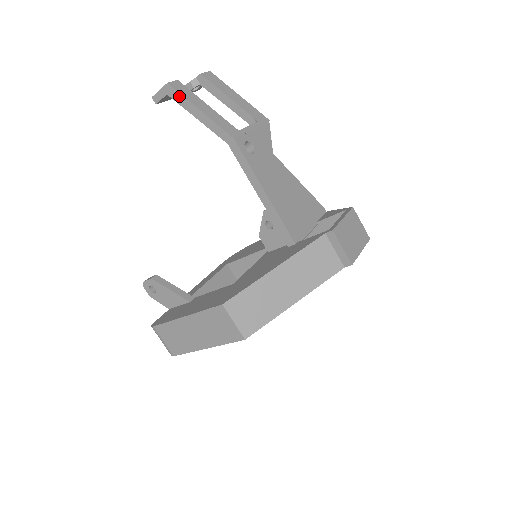
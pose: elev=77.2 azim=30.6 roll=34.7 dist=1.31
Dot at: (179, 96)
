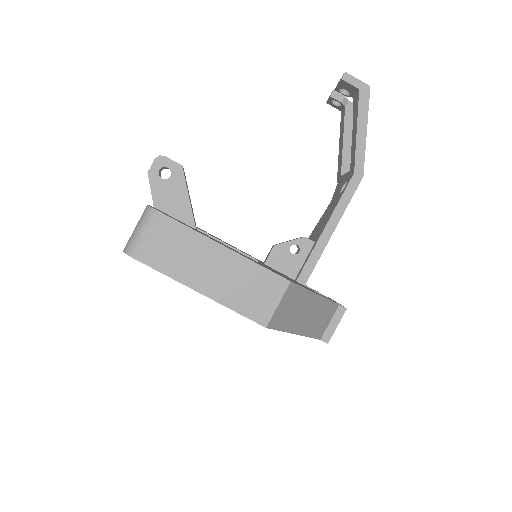
Dot at: (366, 103)
